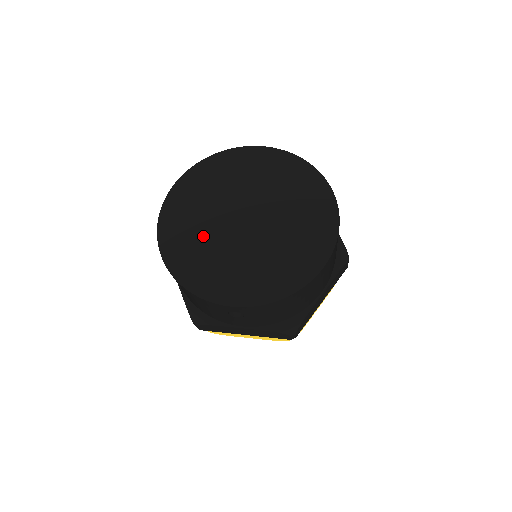
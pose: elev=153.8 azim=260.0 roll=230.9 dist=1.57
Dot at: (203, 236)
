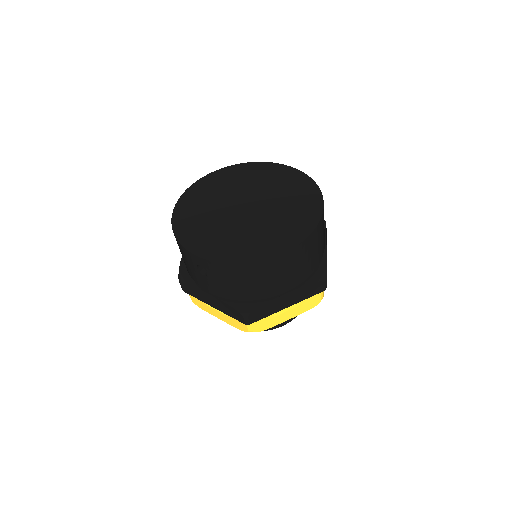
Dot at: (209, 207)
